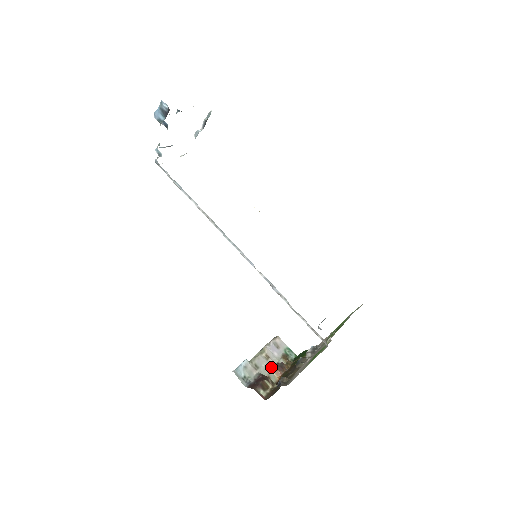
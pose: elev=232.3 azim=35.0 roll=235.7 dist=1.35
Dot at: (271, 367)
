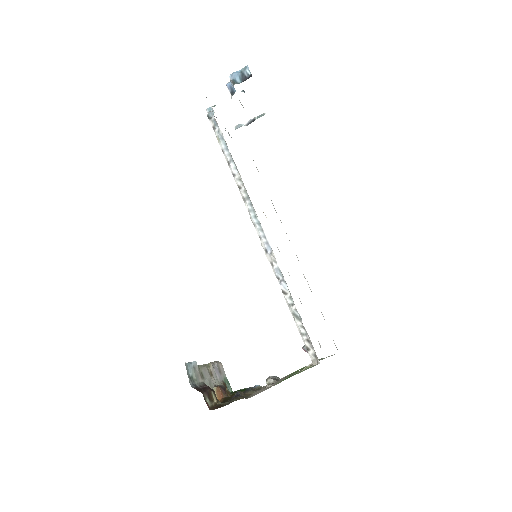
Dot at: (213, 385)
